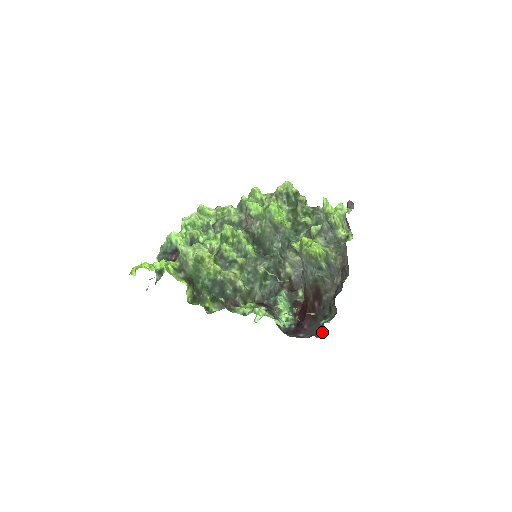
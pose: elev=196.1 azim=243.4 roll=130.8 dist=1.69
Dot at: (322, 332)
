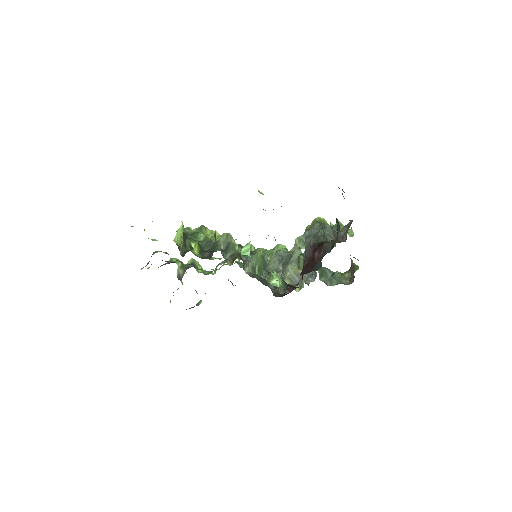
Dot at: occluded
